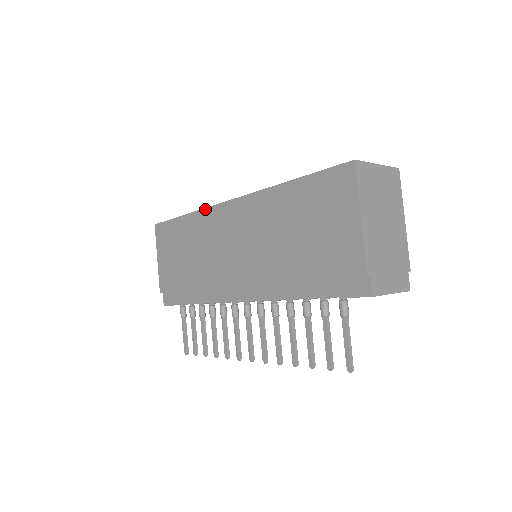
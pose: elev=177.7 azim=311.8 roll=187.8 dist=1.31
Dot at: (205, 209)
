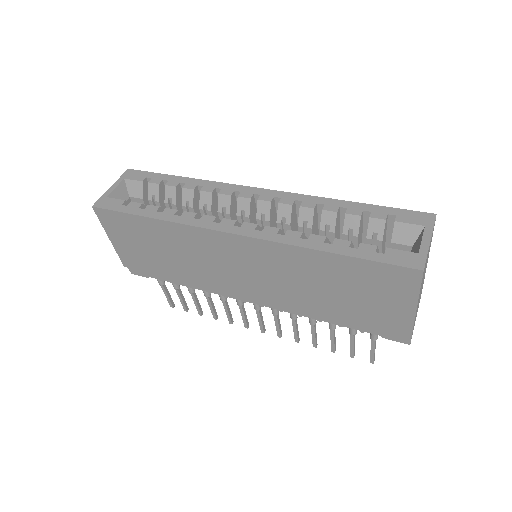
Dot at: (190, 227)
